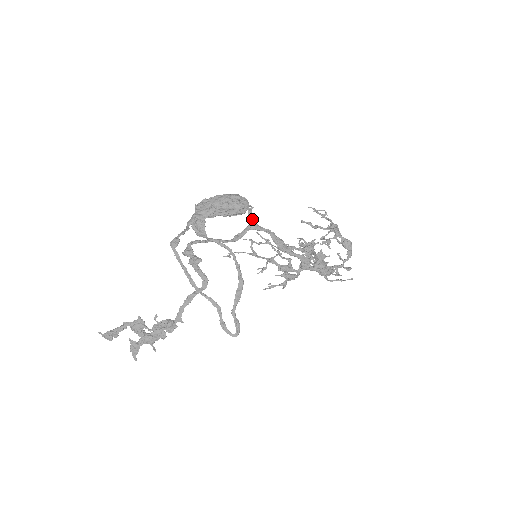
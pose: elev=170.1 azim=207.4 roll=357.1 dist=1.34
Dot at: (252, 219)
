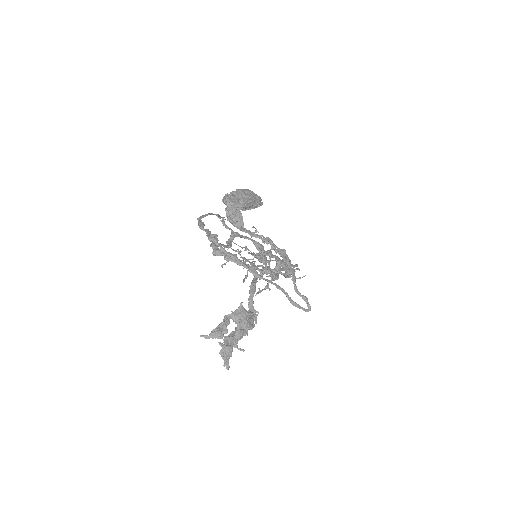
Dot at: (230, 228)
